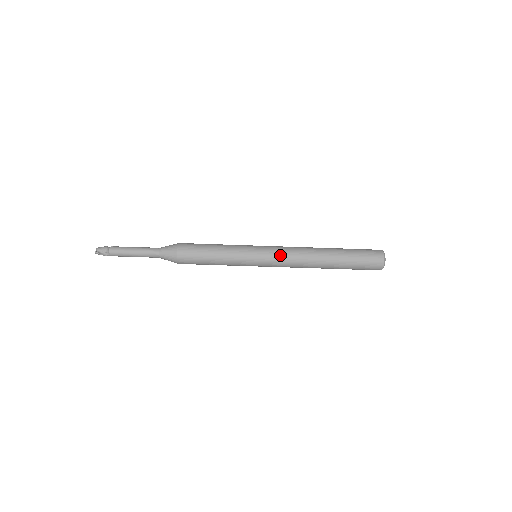
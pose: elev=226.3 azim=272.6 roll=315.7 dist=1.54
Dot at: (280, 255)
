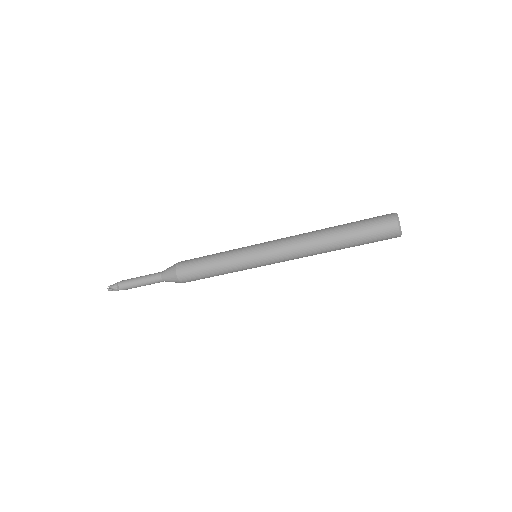
Dot at: (277, 246)
